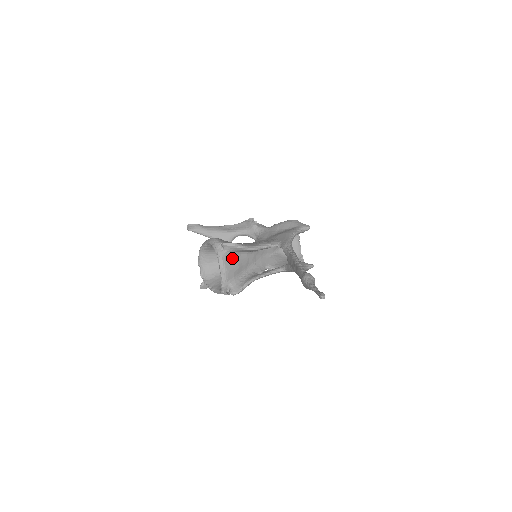
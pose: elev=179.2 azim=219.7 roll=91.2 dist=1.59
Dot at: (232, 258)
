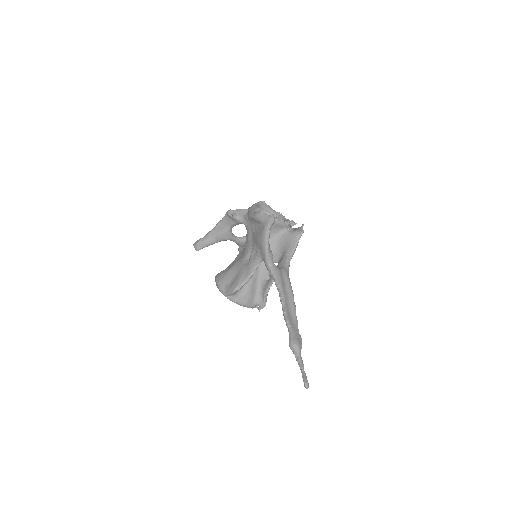
Dot at: (241, 292)
